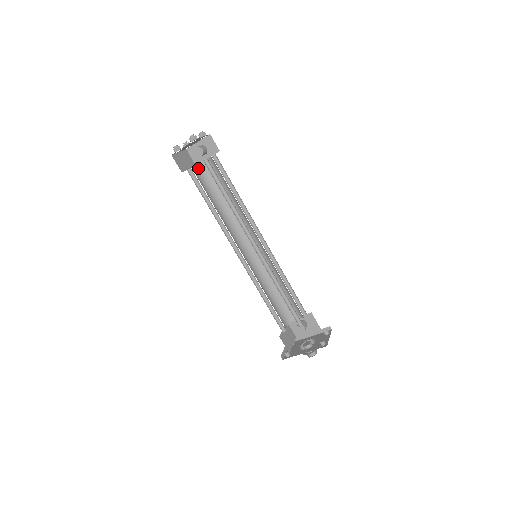
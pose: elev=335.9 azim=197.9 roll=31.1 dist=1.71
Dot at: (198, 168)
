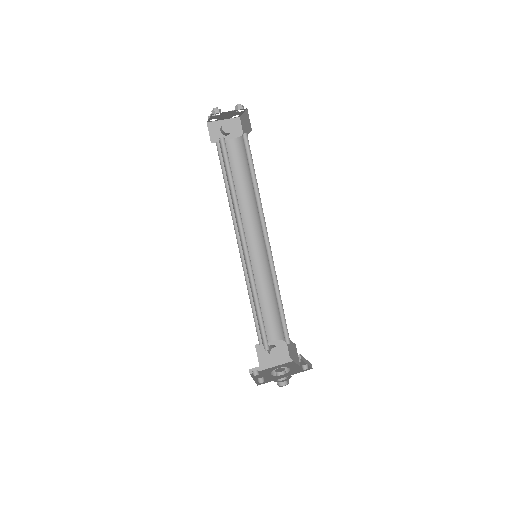
Dot at: (220, 144)
